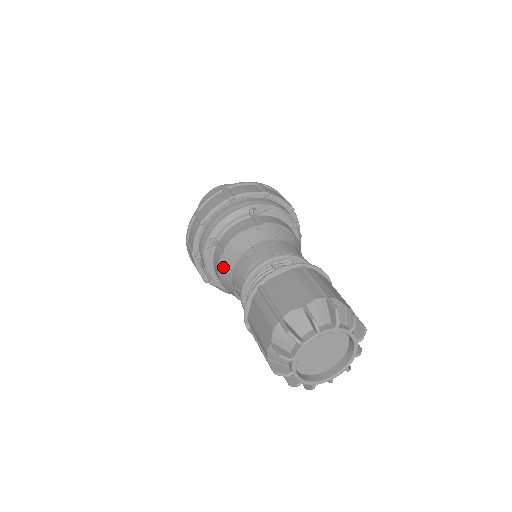
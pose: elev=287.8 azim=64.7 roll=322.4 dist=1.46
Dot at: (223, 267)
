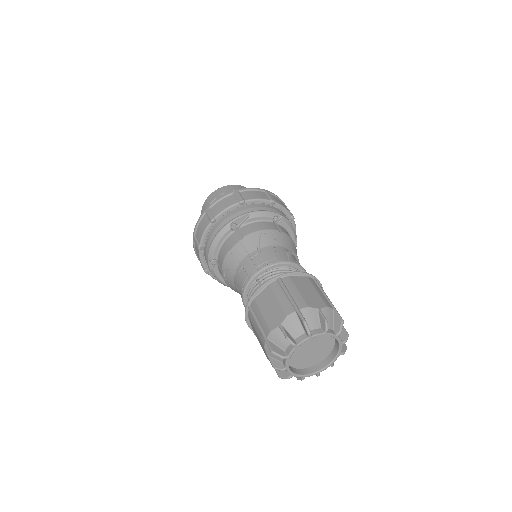
Dot at: (228, 282)
